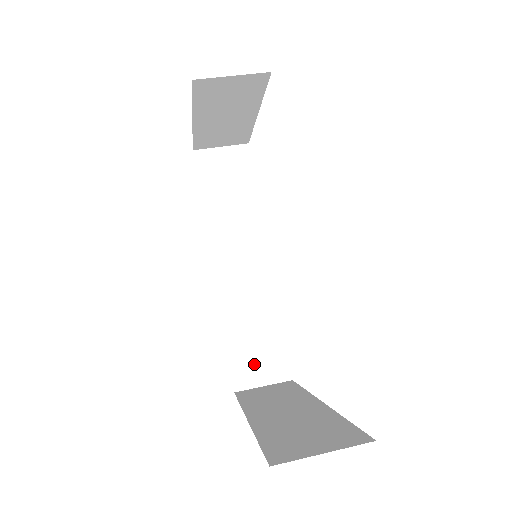
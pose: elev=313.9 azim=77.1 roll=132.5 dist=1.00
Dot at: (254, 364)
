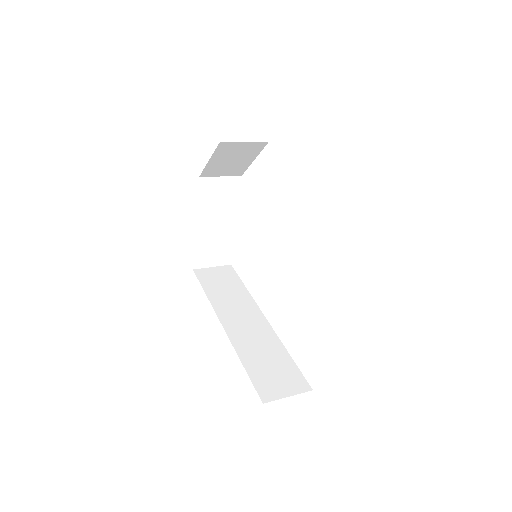
Dot at: (274, 382)
